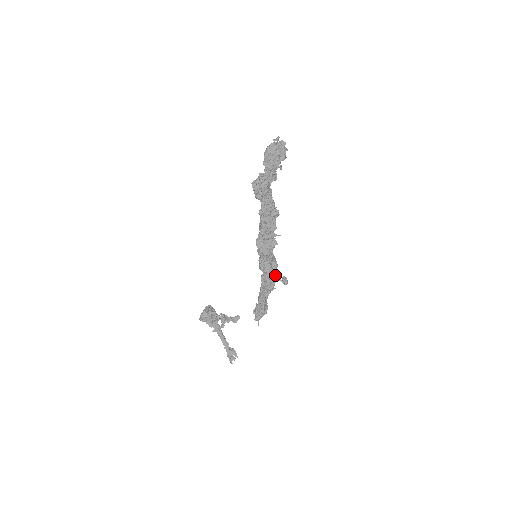
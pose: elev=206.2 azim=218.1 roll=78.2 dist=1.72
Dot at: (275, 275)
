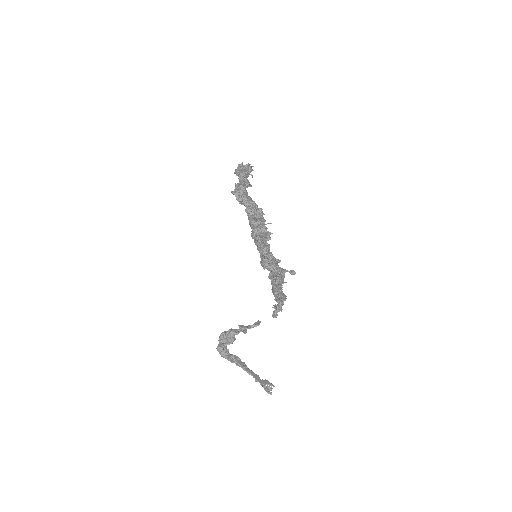
Dot at: (281, 270)
